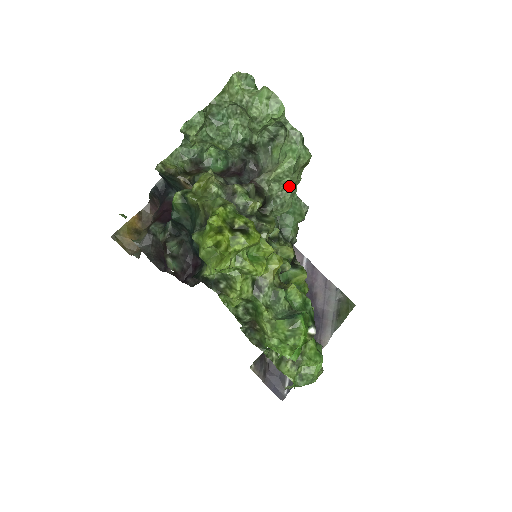
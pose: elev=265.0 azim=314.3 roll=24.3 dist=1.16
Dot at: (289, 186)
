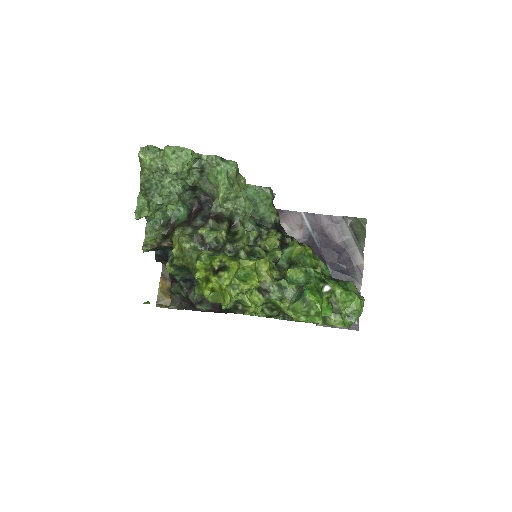
Dot at: (238, 197)
